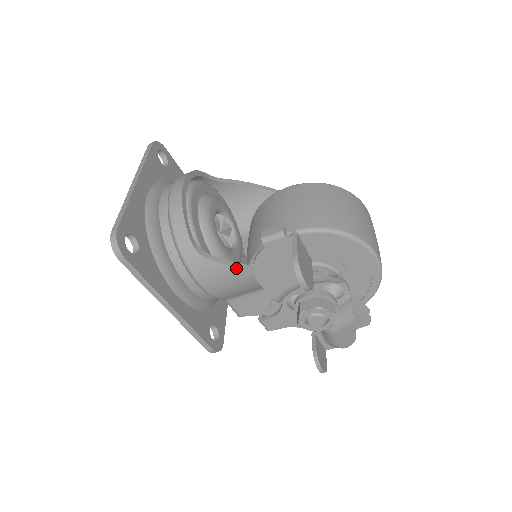
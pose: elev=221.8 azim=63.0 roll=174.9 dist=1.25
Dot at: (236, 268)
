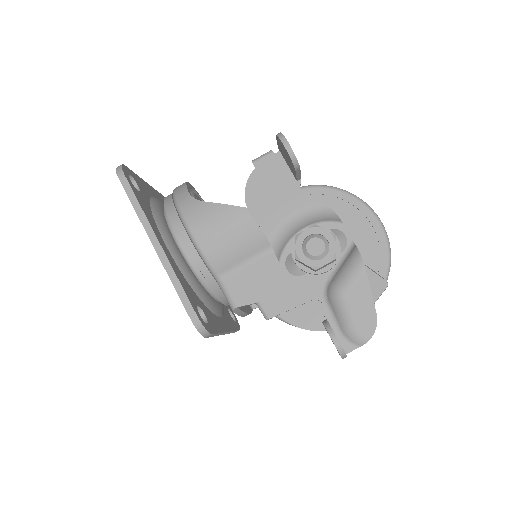
Dot at: (229, 206)
